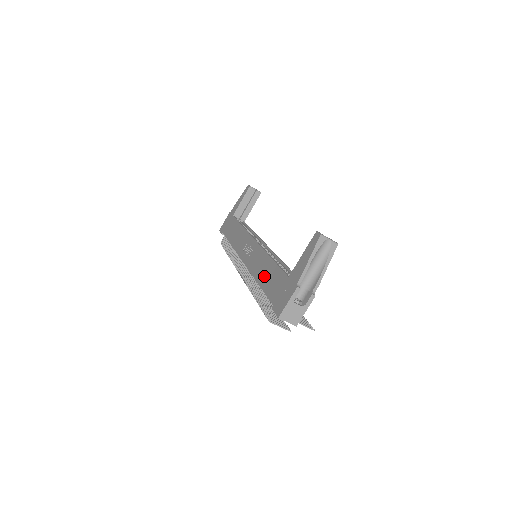
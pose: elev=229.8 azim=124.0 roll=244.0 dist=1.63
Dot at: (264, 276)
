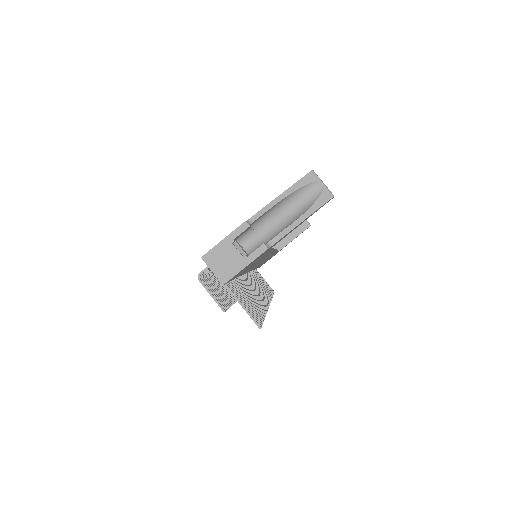
Dot at: occluded
